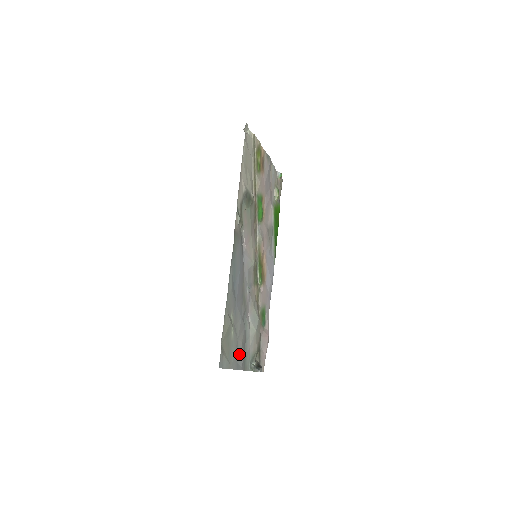
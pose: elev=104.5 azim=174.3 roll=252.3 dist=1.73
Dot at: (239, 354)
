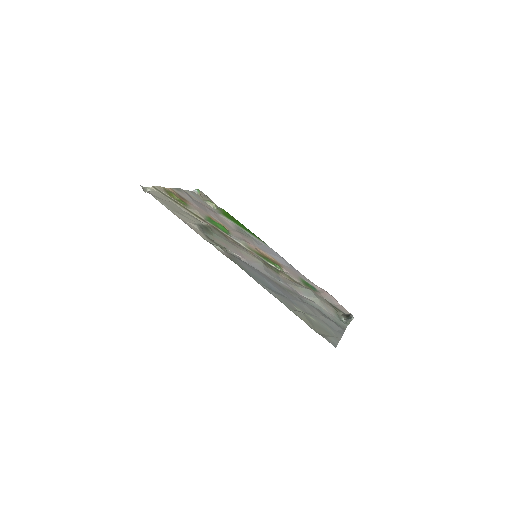
Dot at: (331, 325)
